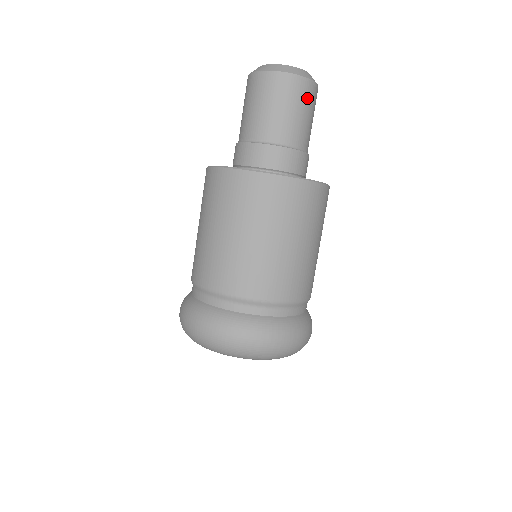
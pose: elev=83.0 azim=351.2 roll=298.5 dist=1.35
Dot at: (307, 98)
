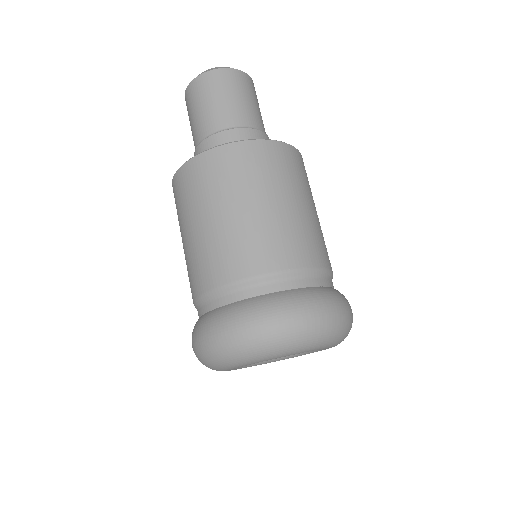
Dot at: (248, 87)
